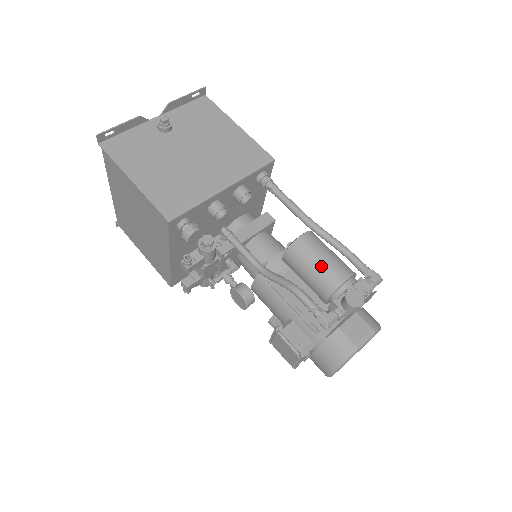
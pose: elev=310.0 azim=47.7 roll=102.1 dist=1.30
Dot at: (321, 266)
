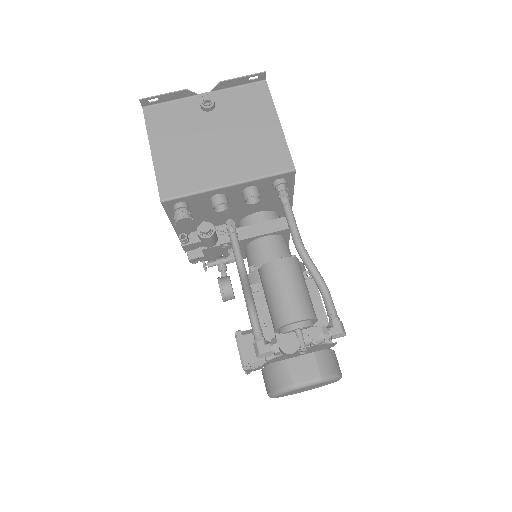
Dot at: (280, 297)
